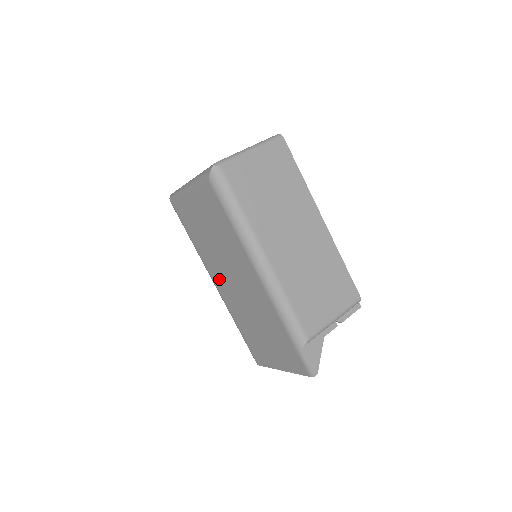
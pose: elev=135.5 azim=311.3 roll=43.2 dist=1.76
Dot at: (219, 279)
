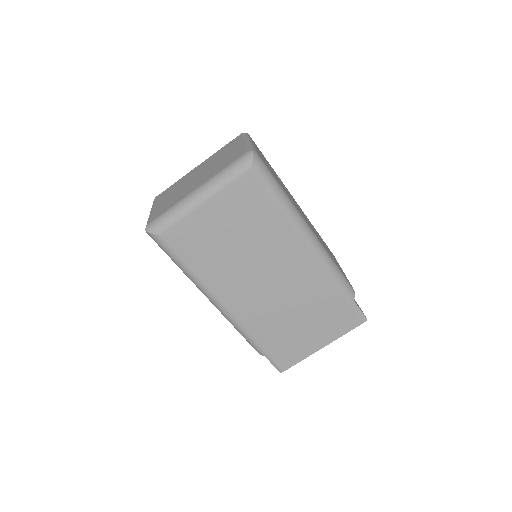
Dot at: (237, 294)
